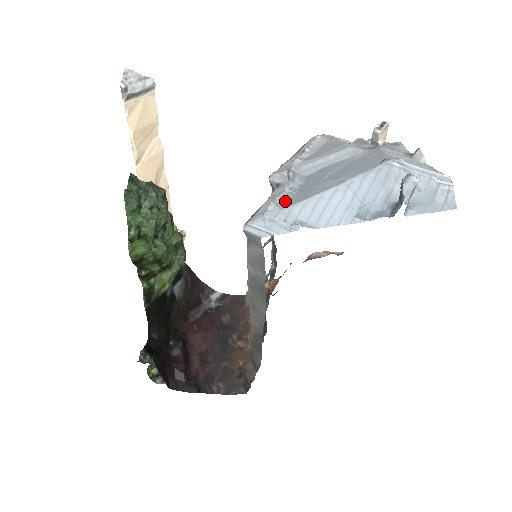
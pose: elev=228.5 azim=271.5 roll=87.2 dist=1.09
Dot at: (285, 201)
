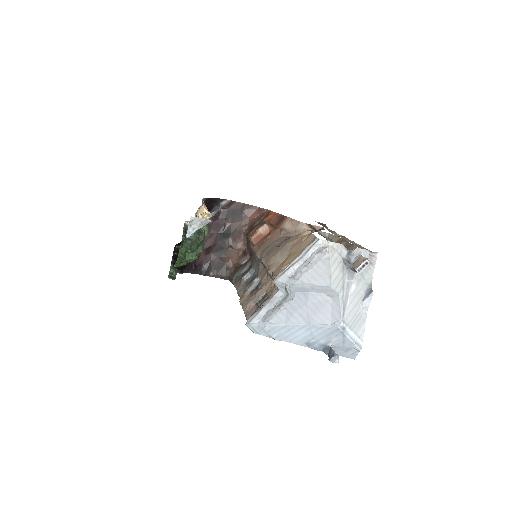
Dot at: (275, 316)
